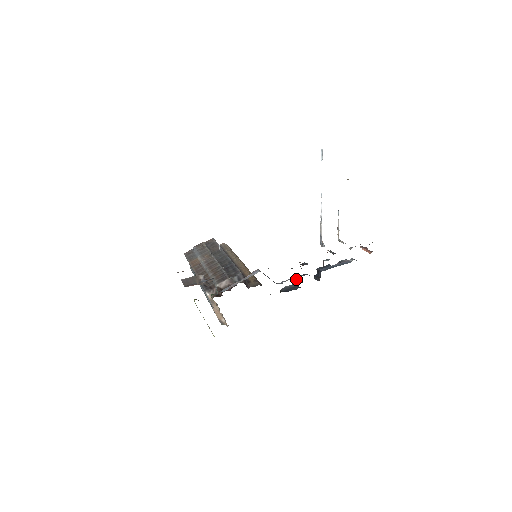
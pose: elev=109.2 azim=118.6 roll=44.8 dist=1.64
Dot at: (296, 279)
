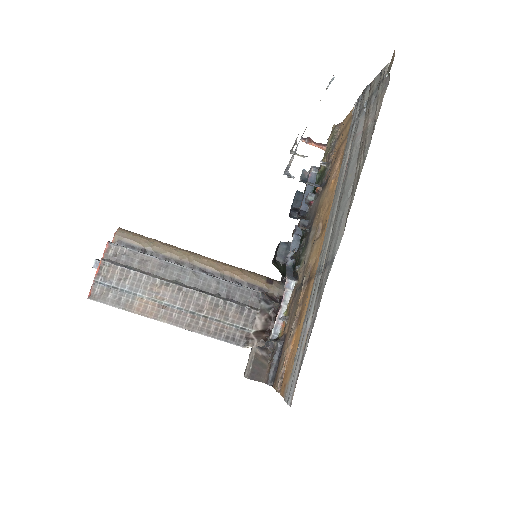
Dot at: (298, 243)
